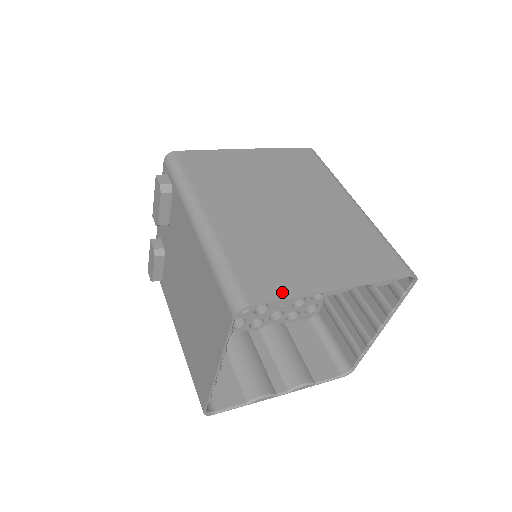
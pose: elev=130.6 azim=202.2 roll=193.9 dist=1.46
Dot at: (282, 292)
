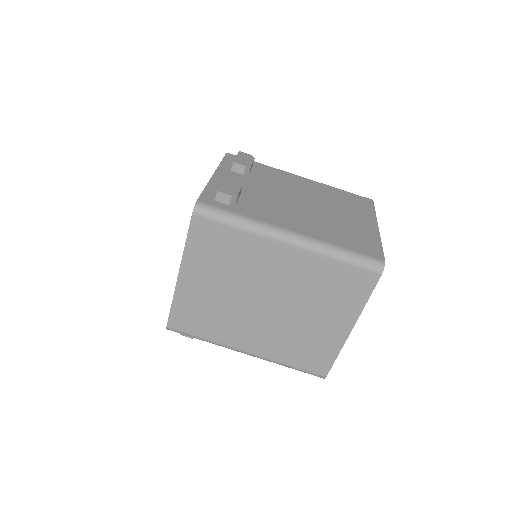
Dot at: (330, 359)
